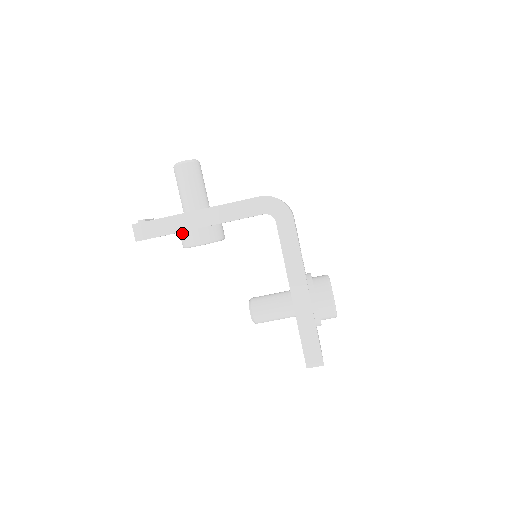
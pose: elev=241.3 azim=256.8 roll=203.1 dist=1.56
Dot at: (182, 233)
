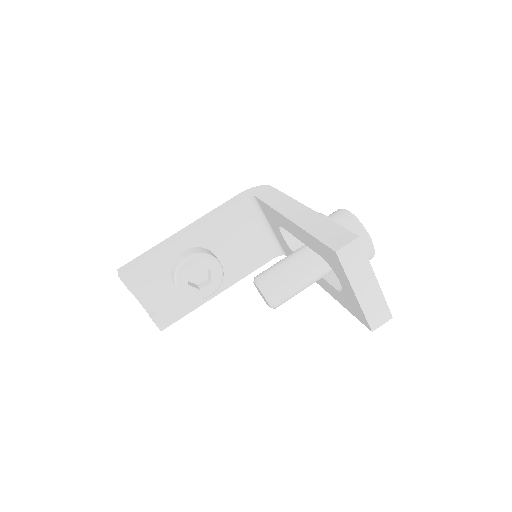
Dot at: (172, 268)
